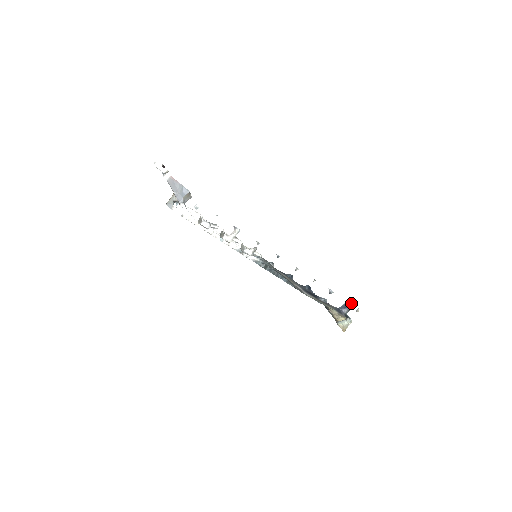
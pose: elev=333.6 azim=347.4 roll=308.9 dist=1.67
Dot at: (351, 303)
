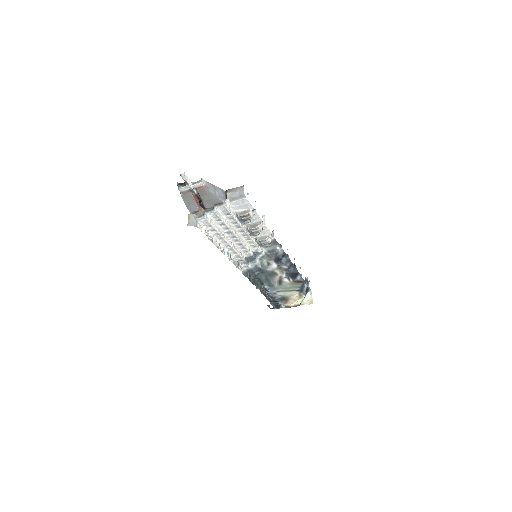
Dot at: (305, 277)
